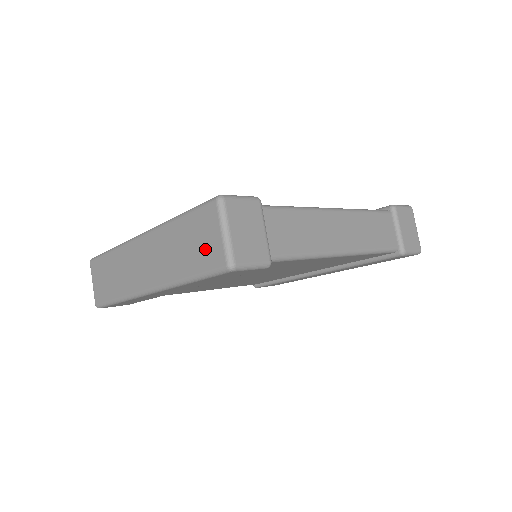
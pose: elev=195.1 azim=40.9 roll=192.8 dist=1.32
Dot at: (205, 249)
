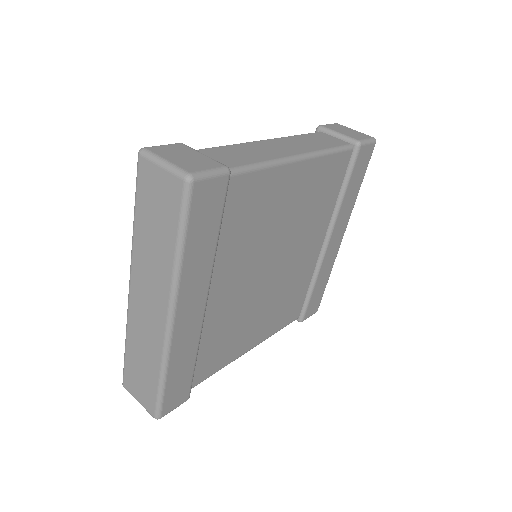
Dot at: (164, 200)
